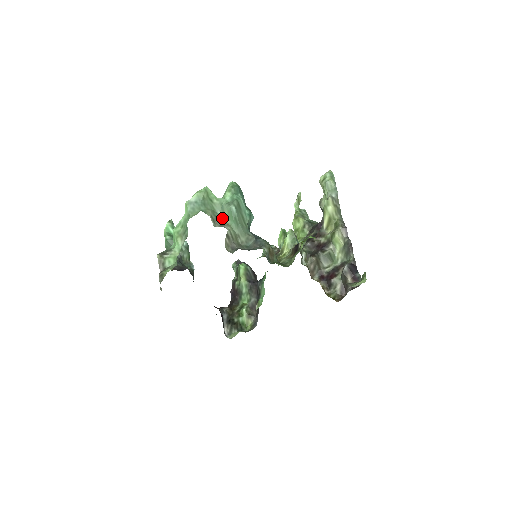
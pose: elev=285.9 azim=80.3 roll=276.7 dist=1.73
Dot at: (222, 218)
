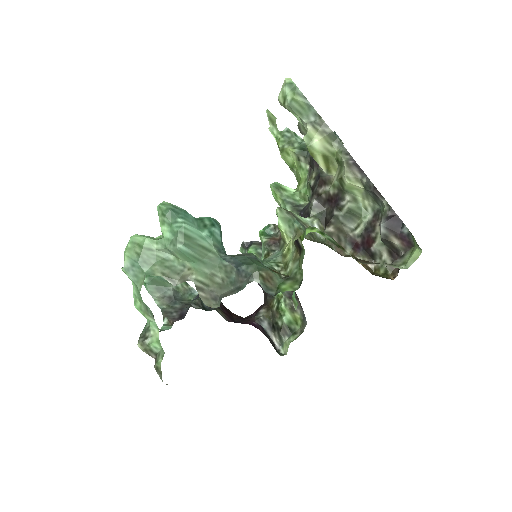
Dot at: (178, 264)
